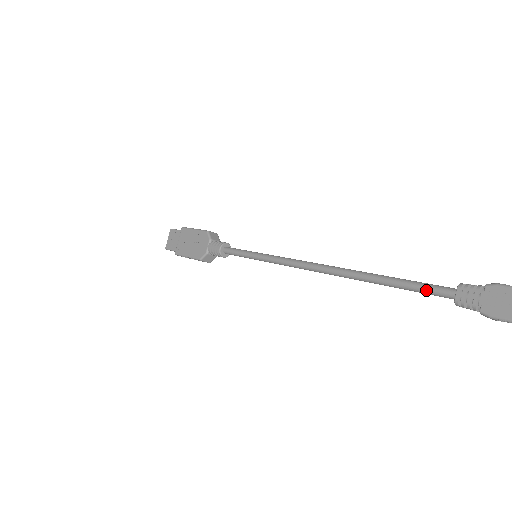
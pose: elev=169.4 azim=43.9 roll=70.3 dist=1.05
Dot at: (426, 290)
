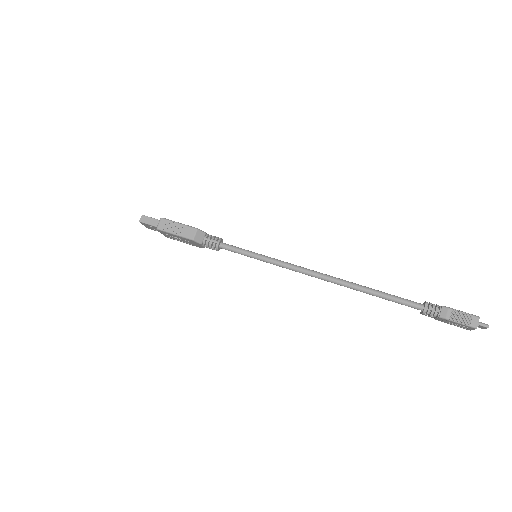
Dot at: occluded
